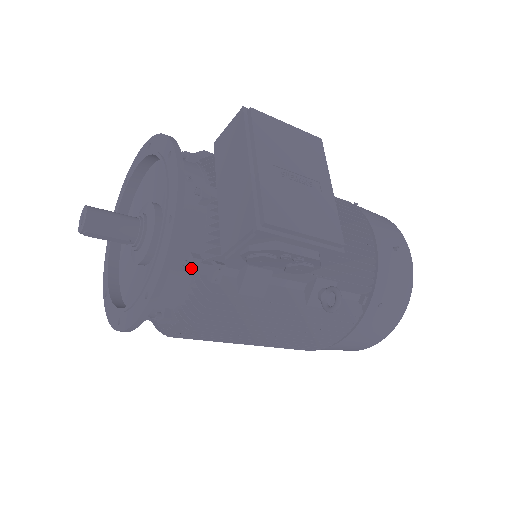
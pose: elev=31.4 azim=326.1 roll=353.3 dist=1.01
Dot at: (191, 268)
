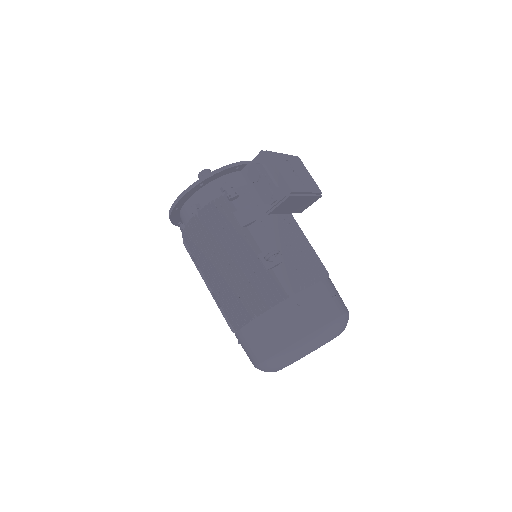
Dot at: (225, 185)
